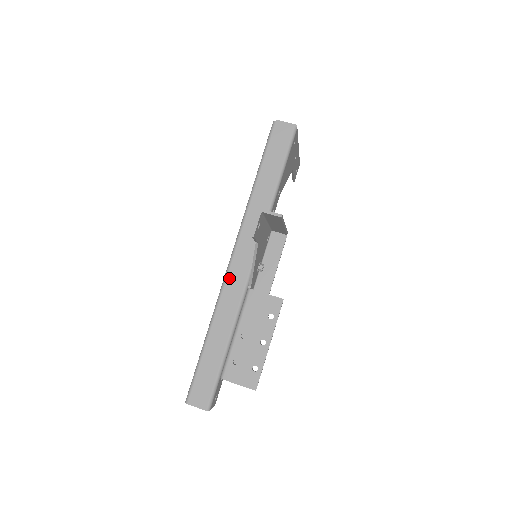
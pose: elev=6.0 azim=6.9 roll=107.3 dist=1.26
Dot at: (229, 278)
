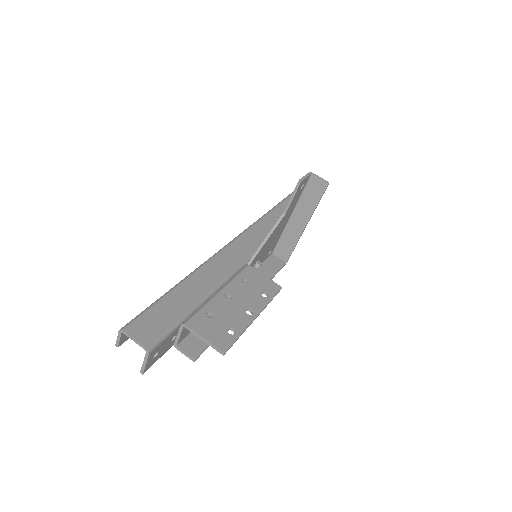
Dot at: (230, 248)
